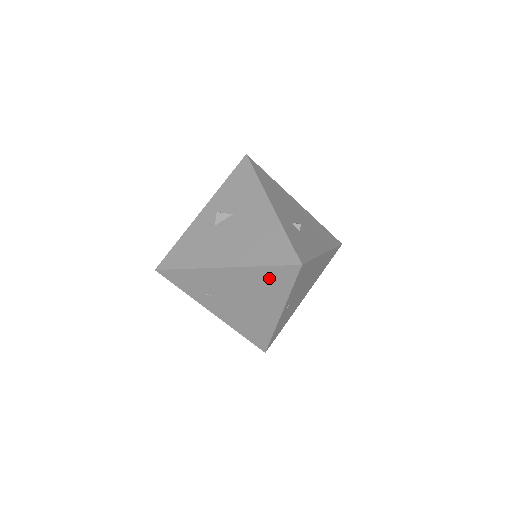
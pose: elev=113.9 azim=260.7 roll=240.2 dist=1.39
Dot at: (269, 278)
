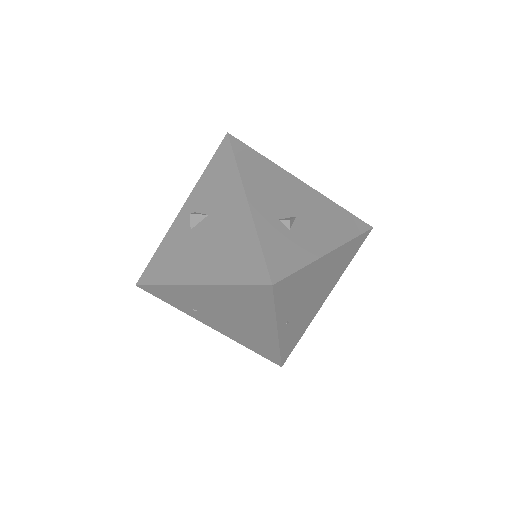
Dot at: (245, 297)
